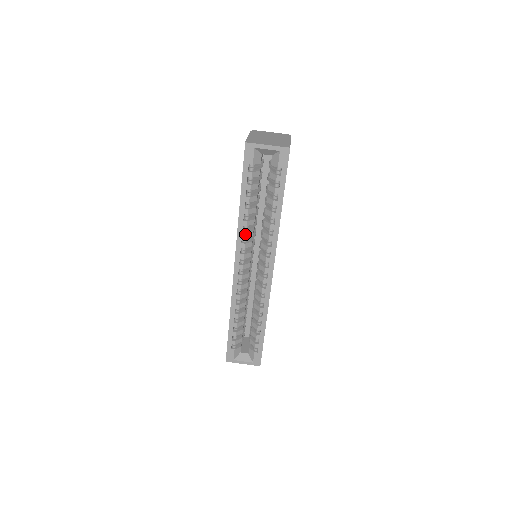
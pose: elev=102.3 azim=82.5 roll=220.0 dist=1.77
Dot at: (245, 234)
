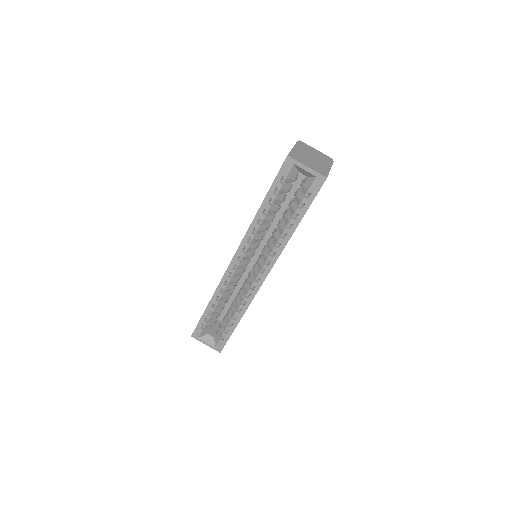
Dot at: (253, 236)
